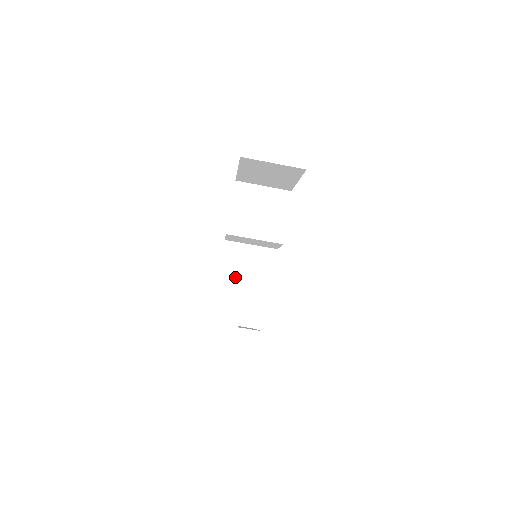
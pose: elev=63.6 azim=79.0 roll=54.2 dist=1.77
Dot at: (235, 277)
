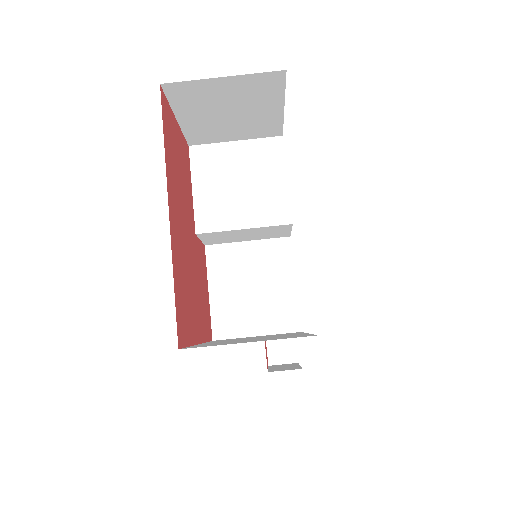
Dot at: (235, 298)
